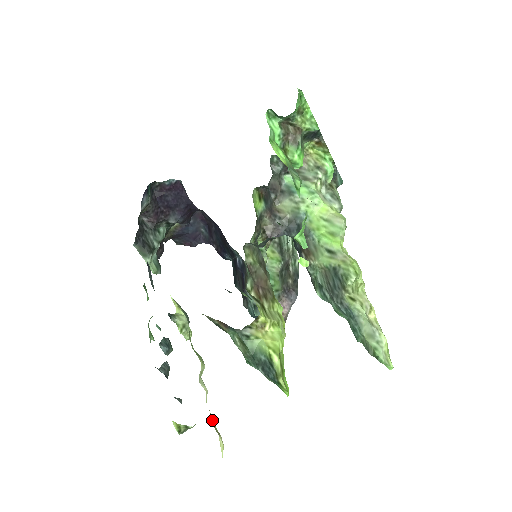
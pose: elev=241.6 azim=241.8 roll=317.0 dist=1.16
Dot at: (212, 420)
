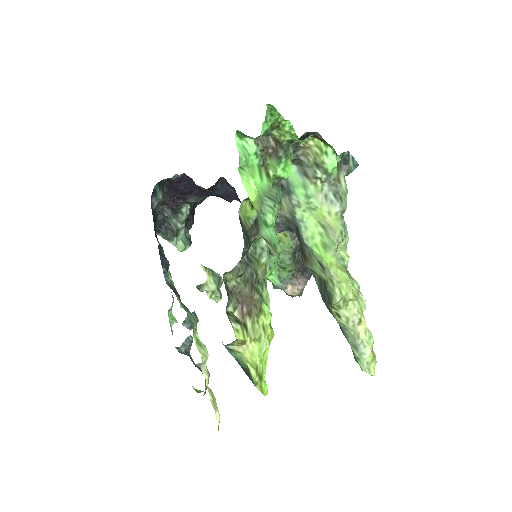
Dot at: (211, 399)
